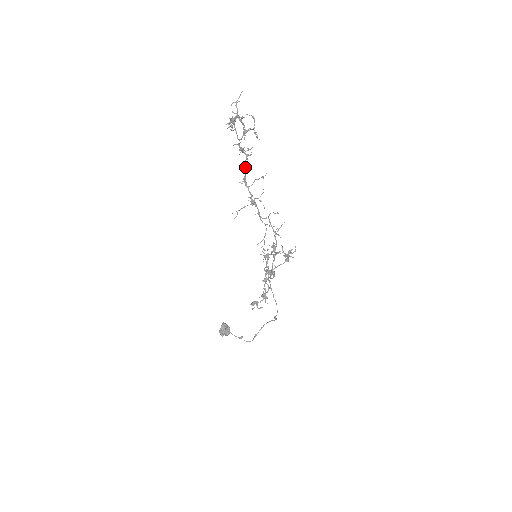
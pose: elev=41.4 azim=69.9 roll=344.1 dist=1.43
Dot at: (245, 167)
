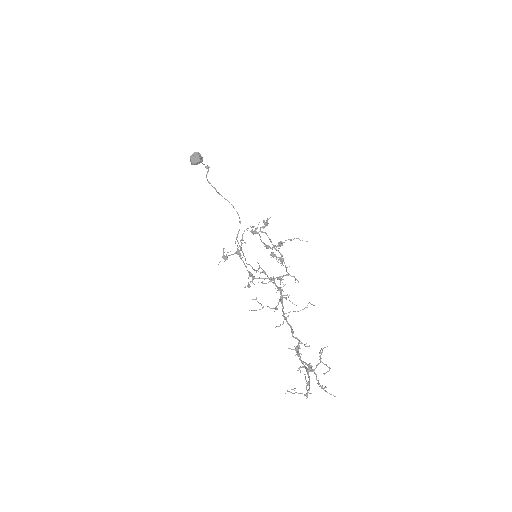
Dot at: (292, 331)
